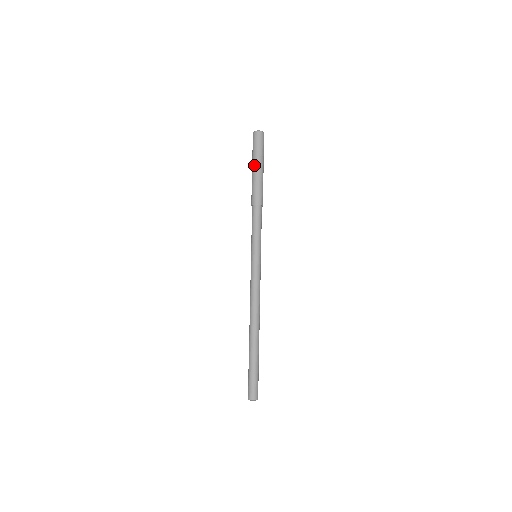
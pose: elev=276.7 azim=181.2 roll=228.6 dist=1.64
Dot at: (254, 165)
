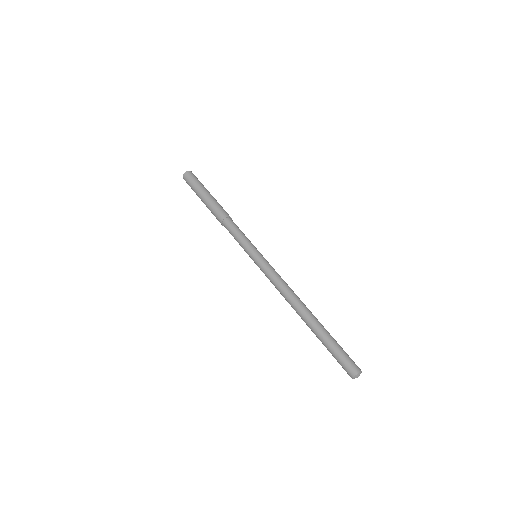
Dot at: (201, 194)
